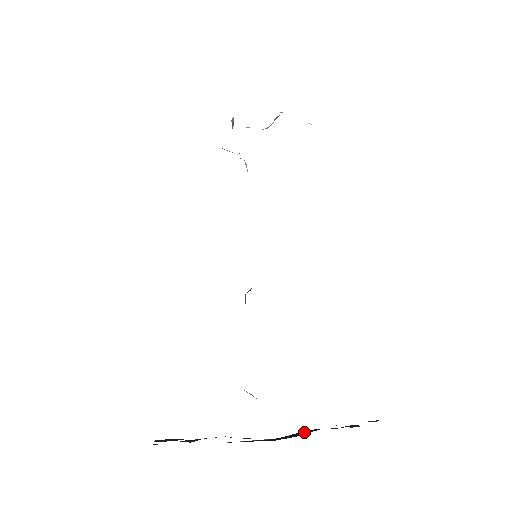
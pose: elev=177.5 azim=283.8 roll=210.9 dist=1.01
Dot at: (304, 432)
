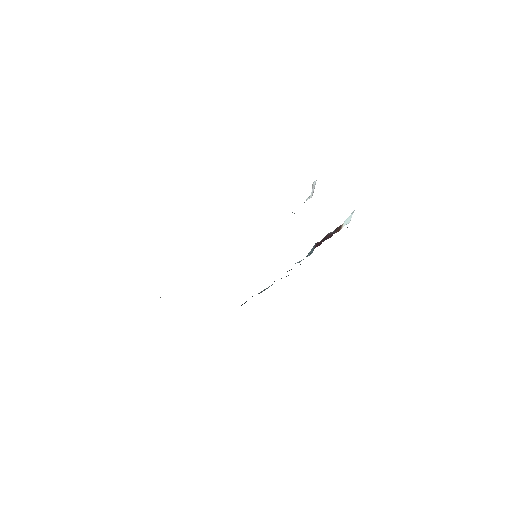
Dot at: occluded
